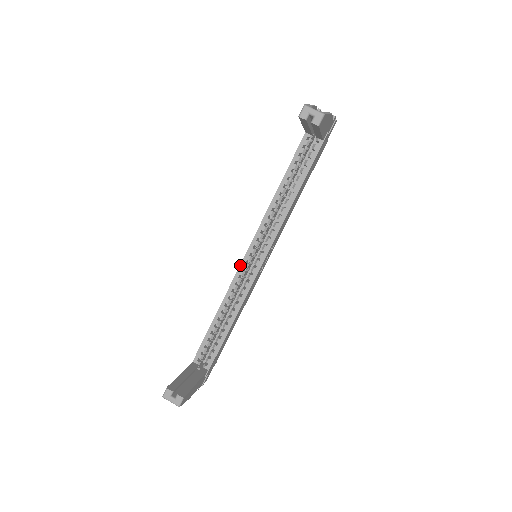
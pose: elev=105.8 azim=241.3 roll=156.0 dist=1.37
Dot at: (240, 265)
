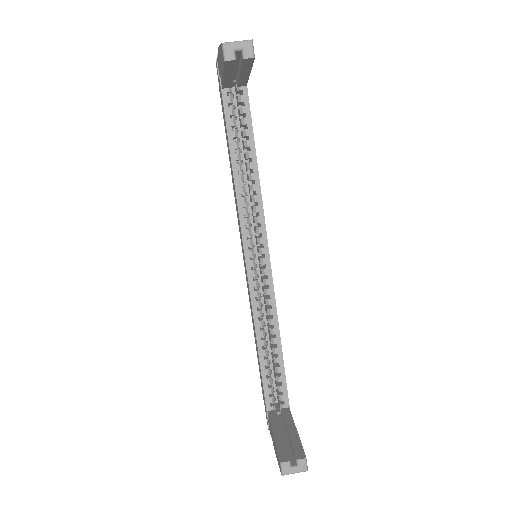
Dot at: (247, 277)
